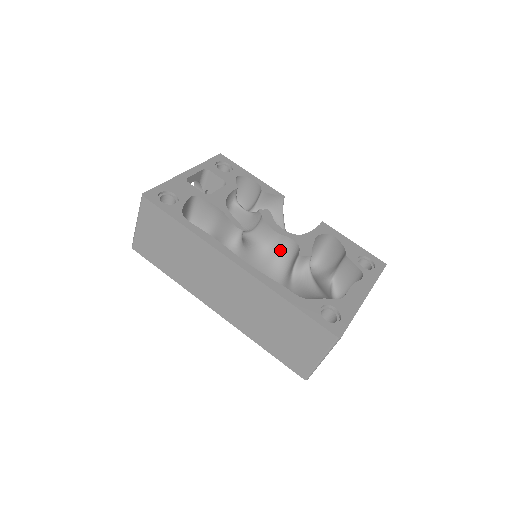
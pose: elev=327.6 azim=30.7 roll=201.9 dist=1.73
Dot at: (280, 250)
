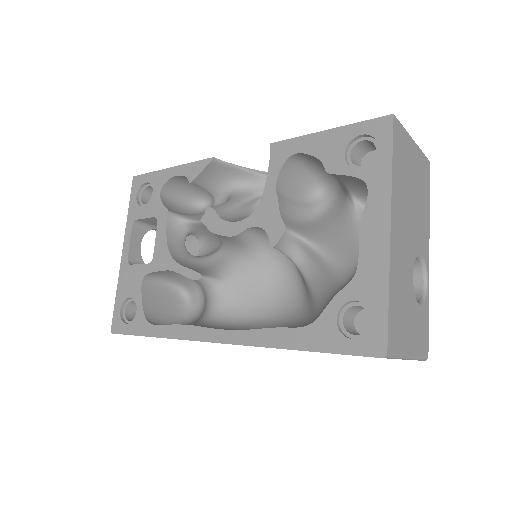
Dot at: (261, 240)
